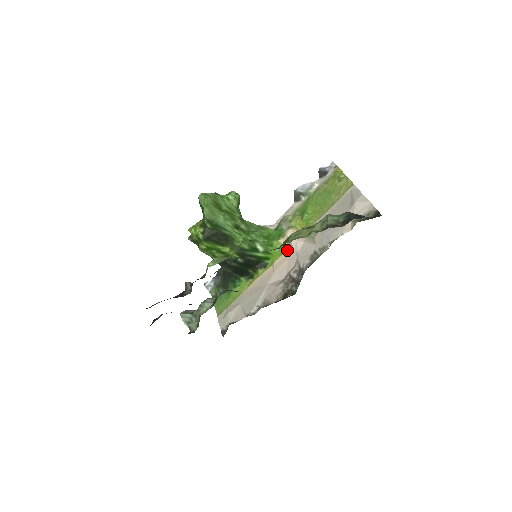
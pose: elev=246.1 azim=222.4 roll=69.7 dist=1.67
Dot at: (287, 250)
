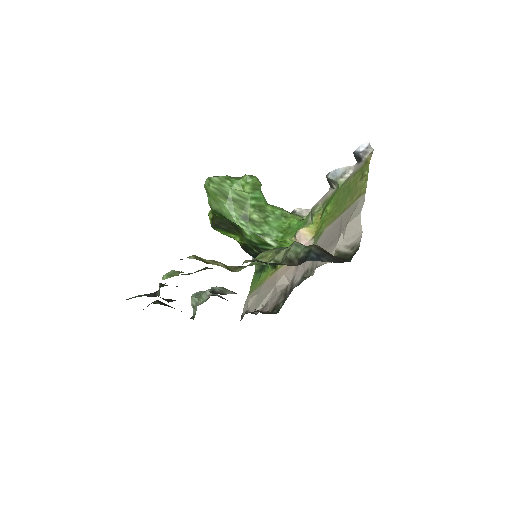
Dot at: occluded
